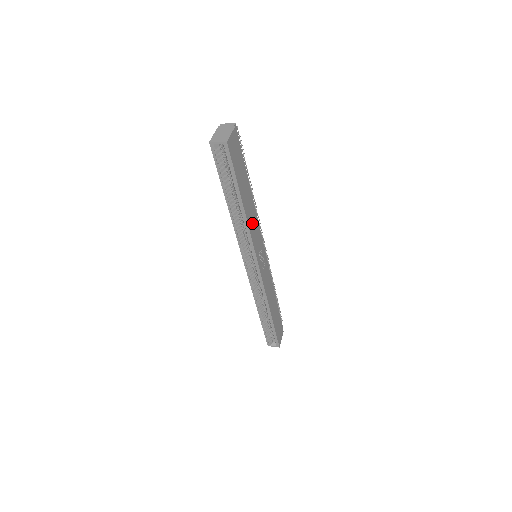
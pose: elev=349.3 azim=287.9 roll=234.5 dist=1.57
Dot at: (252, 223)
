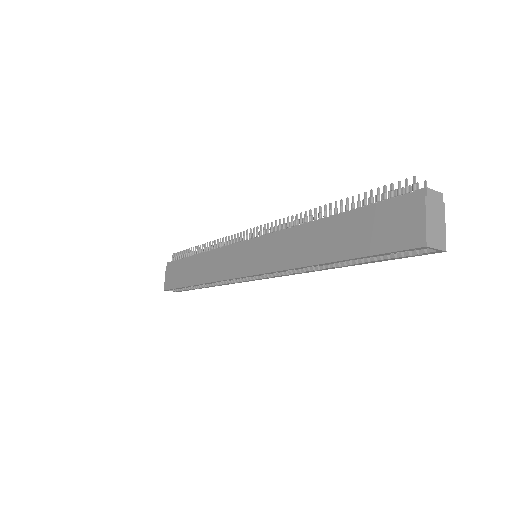
Dot at: occluded
